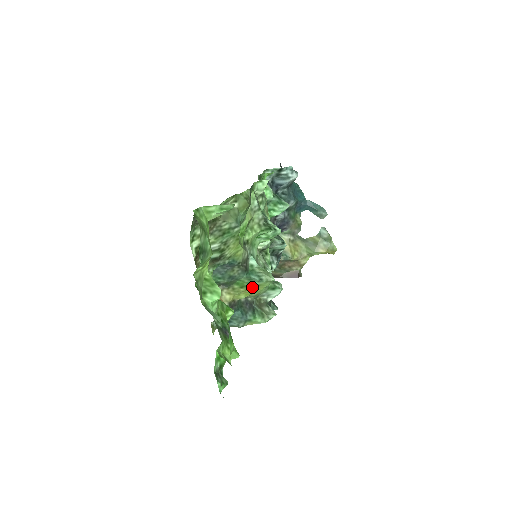
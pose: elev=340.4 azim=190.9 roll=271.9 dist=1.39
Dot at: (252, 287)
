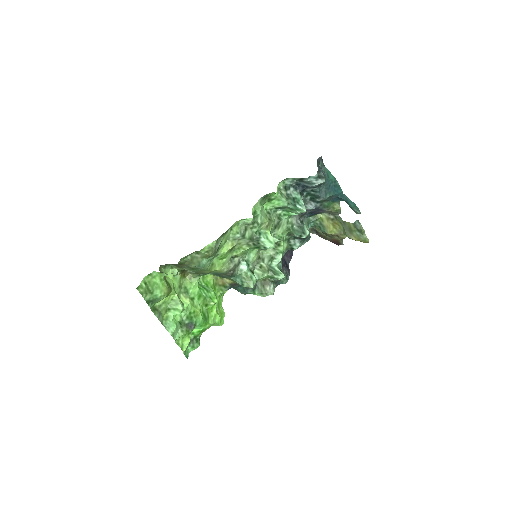
Dot at: occluded
